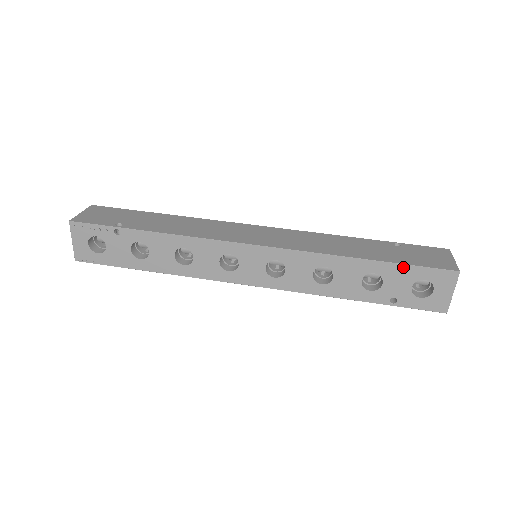
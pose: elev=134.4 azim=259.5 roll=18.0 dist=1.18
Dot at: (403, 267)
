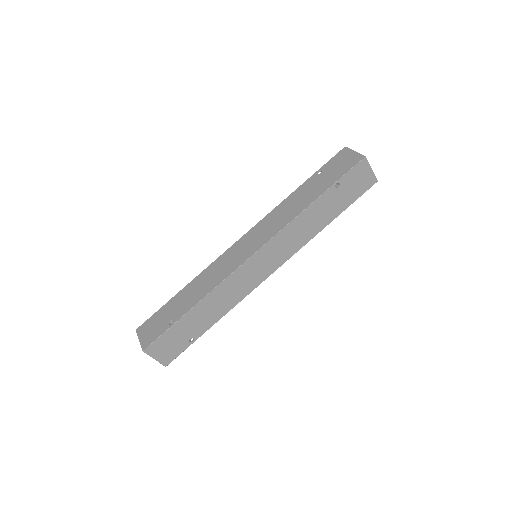
Dot at: (349, 205)
